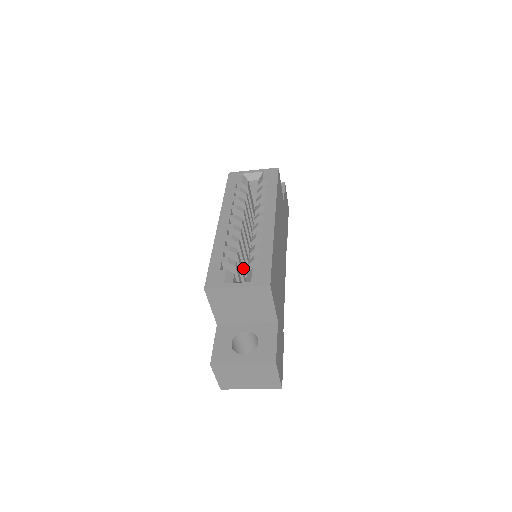
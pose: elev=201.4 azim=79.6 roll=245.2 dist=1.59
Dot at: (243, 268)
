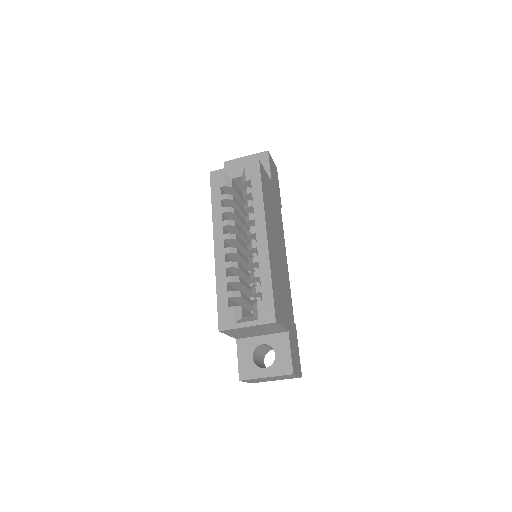
Dot at: (247, 277)
